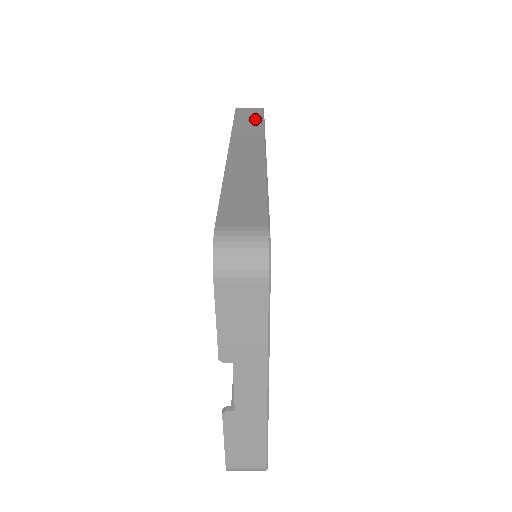
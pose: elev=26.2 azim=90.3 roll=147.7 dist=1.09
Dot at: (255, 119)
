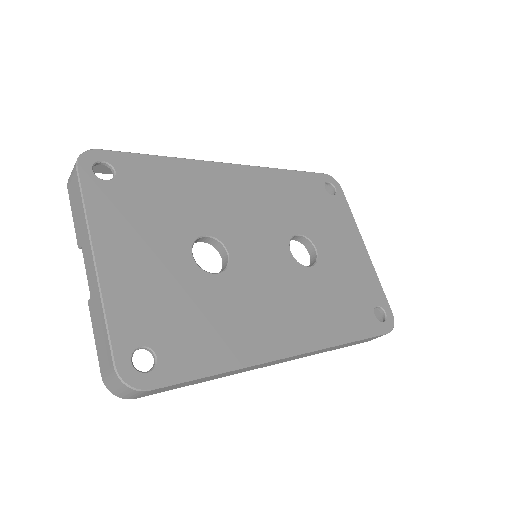
Dot at: occluded
